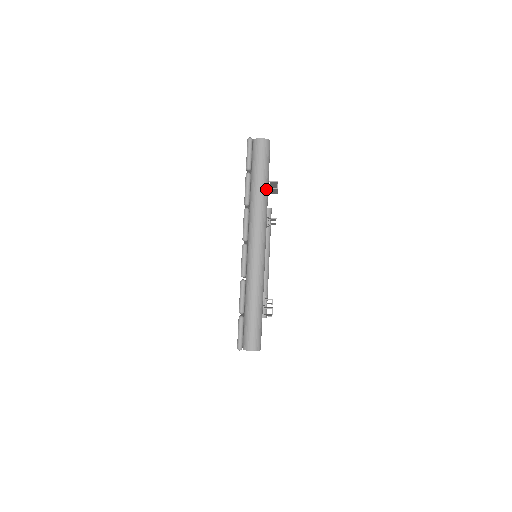
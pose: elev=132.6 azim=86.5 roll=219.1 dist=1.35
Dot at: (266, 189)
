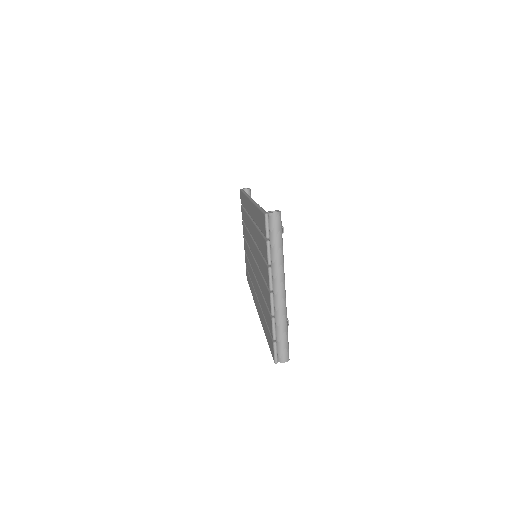
Dot at: (282, 249)
